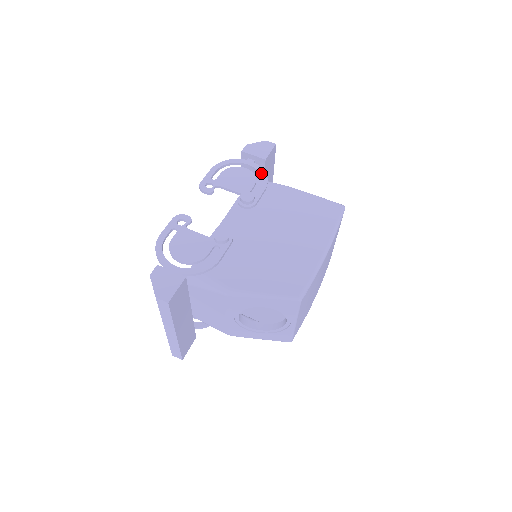
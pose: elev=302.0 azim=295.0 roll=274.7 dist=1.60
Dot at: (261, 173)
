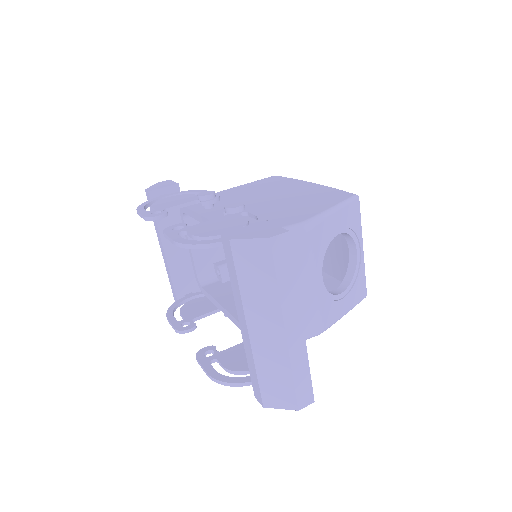
Dot at: (187, 192)
